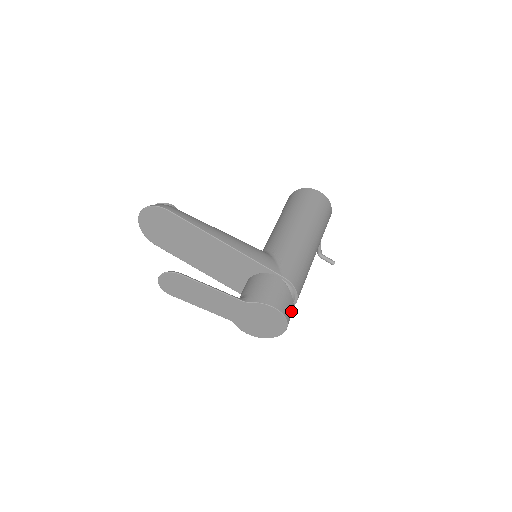
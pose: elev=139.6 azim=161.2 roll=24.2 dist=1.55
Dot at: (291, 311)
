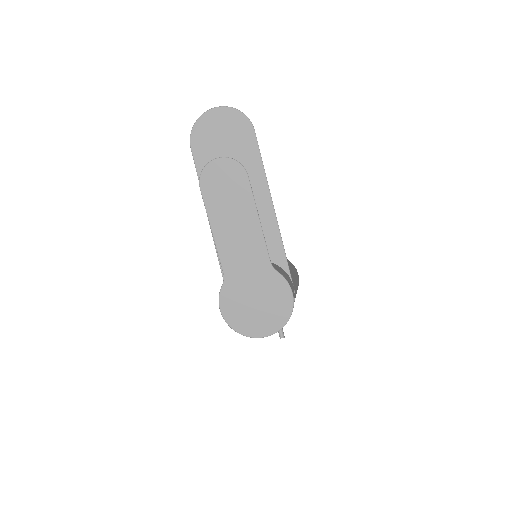
Dot at: occluded
